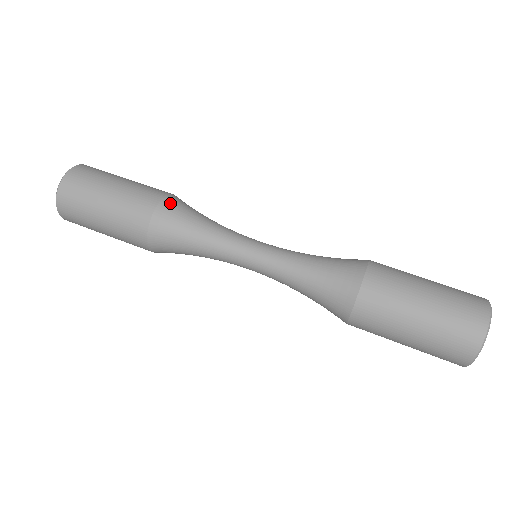
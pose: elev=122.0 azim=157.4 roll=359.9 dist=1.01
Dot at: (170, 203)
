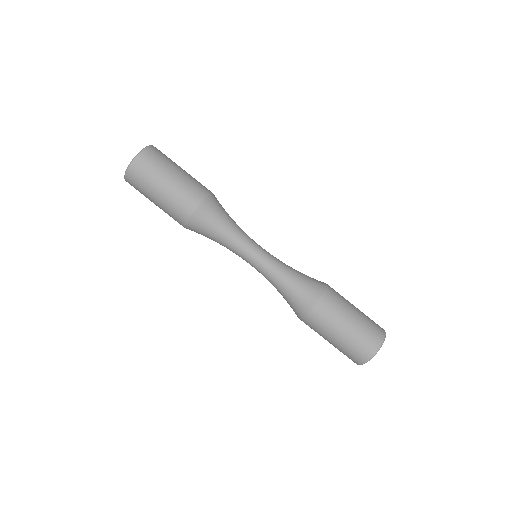
Dot at: (216, 198)
